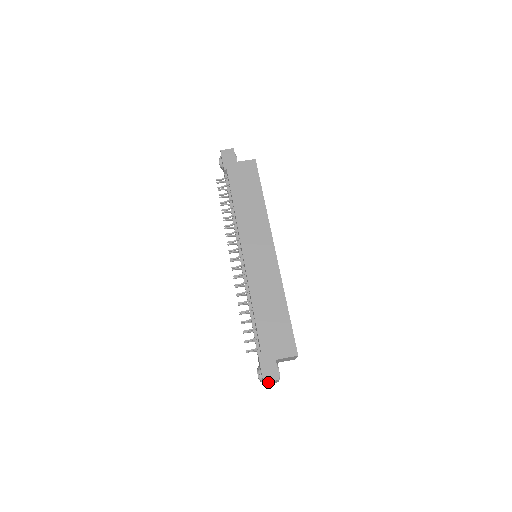
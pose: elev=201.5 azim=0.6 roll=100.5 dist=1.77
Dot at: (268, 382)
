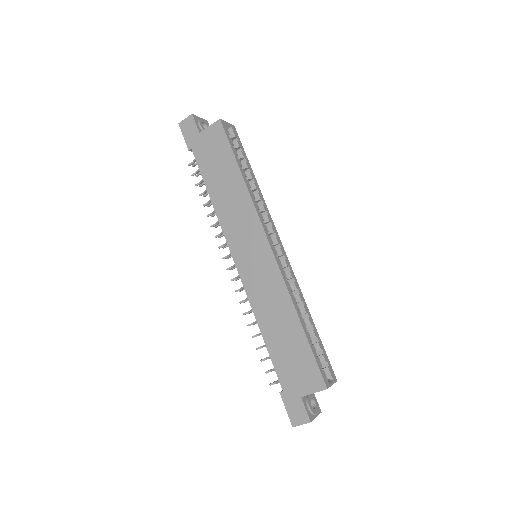
Dot at: occluded
